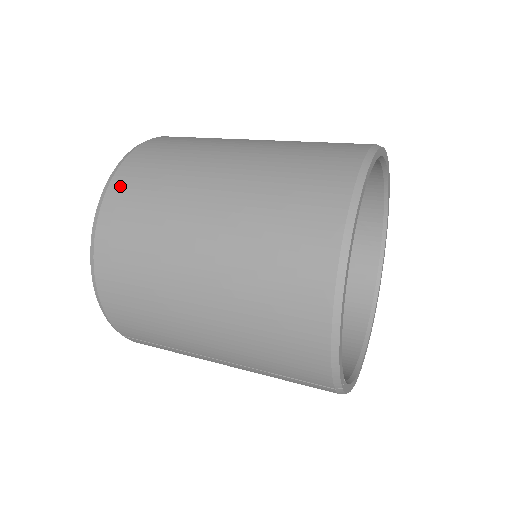
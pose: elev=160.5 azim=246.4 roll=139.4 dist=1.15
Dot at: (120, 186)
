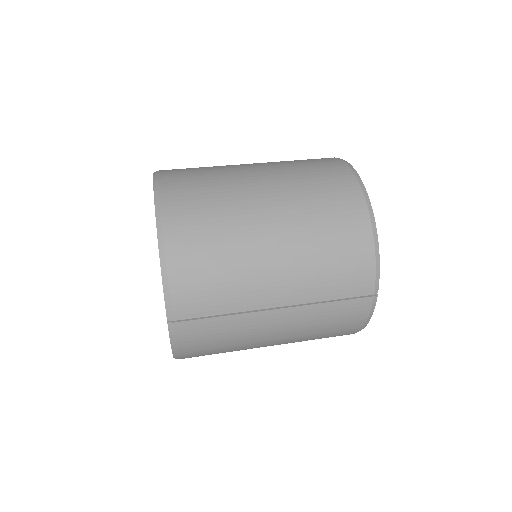
Dot at: (170, 180)
